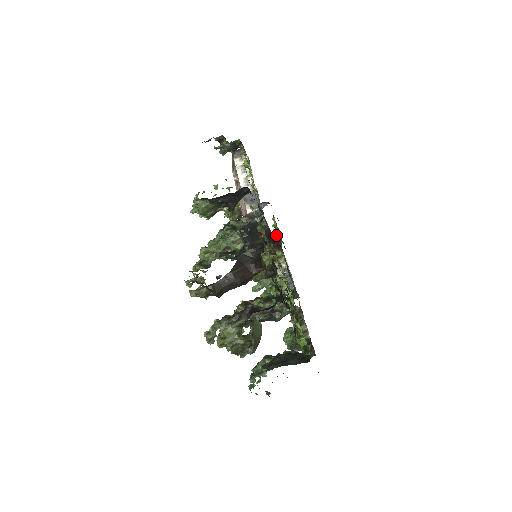
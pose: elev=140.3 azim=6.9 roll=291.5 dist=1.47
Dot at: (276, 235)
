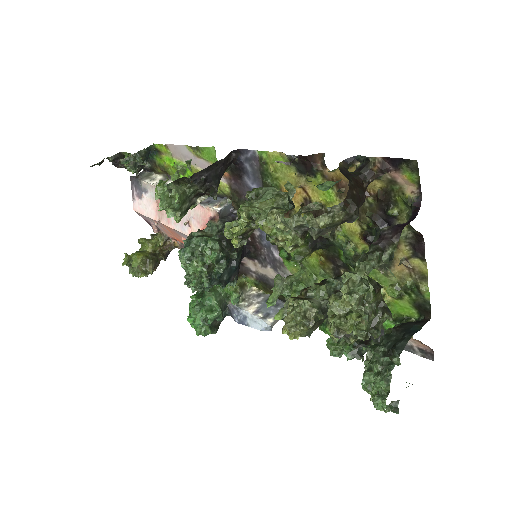
Dot at: occluded
